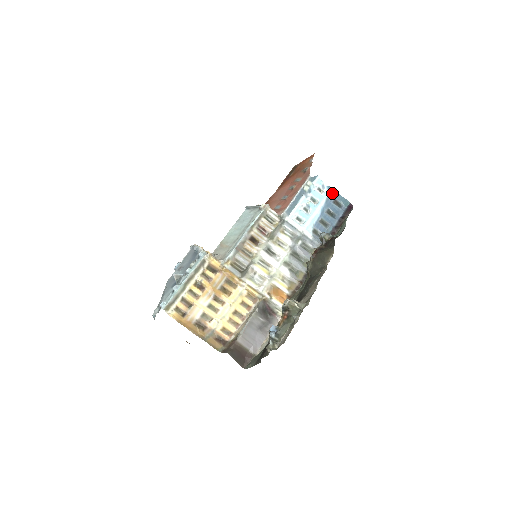
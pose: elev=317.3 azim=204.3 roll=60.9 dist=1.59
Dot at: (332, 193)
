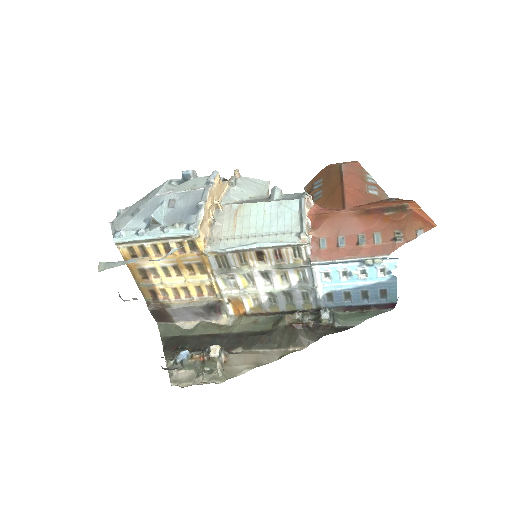
Dot at: (391, 283)
